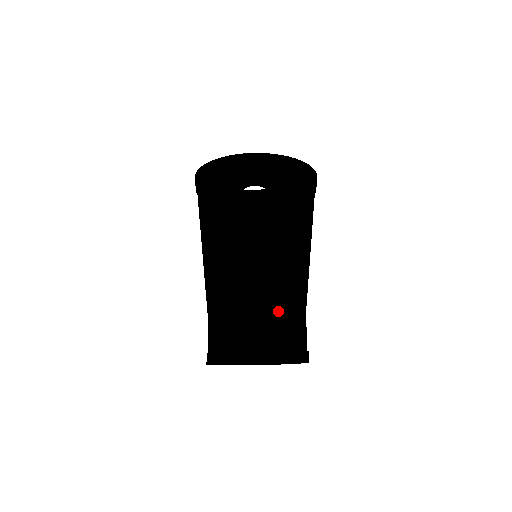
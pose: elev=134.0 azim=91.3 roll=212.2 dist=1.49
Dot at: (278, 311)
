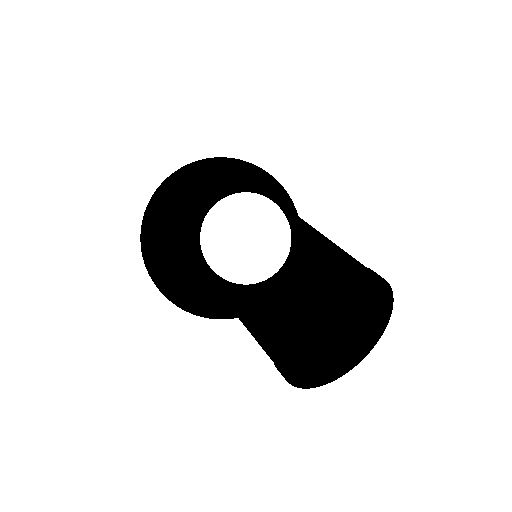
Dot at: occluded
